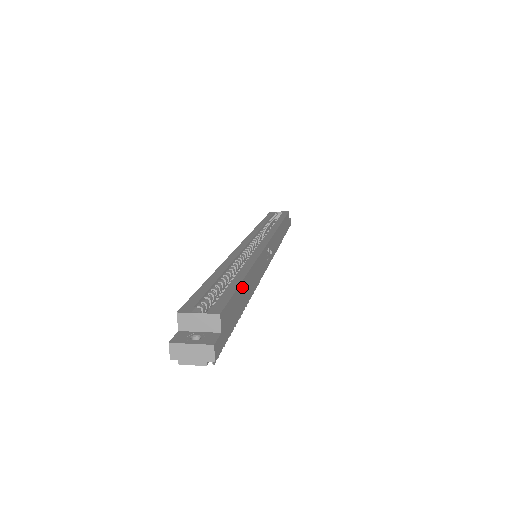
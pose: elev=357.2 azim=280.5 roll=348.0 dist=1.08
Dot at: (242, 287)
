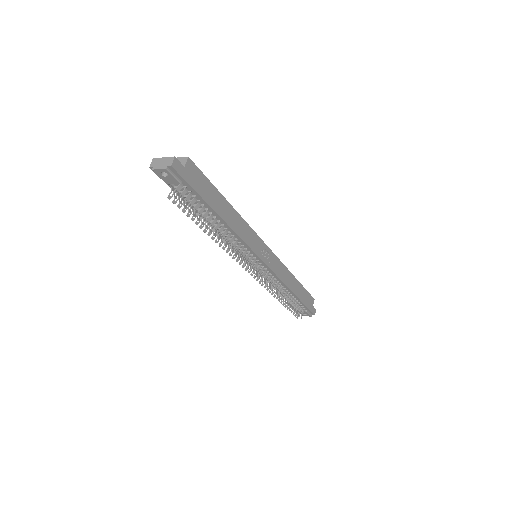
Dot at: (219, 196)
